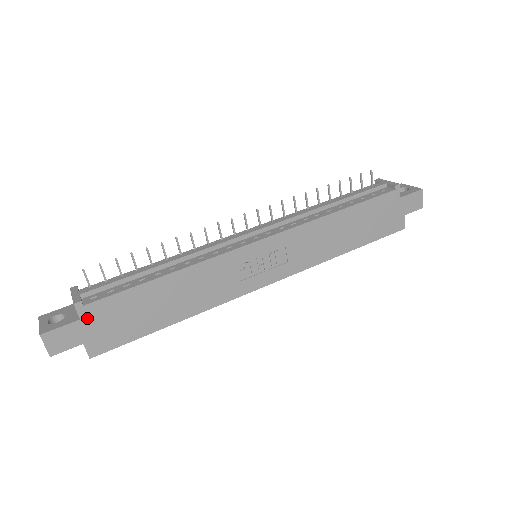
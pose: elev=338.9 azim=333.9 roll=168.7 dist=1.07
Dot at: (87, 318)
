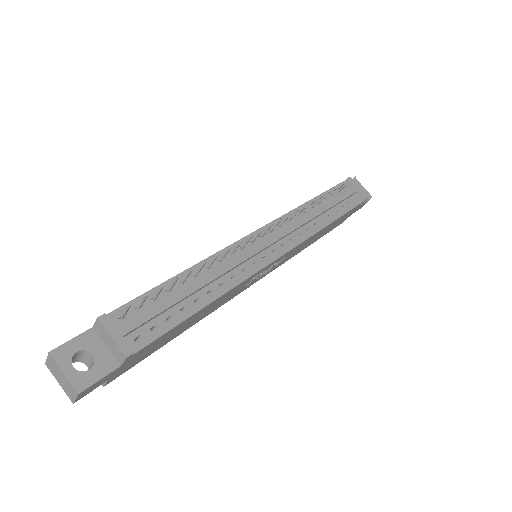
Dot at: (127, 362)
